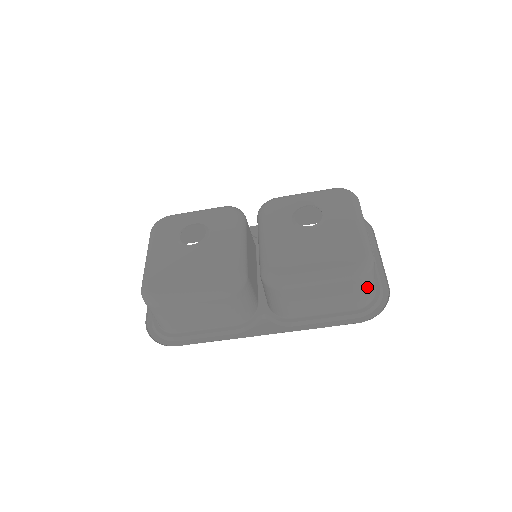
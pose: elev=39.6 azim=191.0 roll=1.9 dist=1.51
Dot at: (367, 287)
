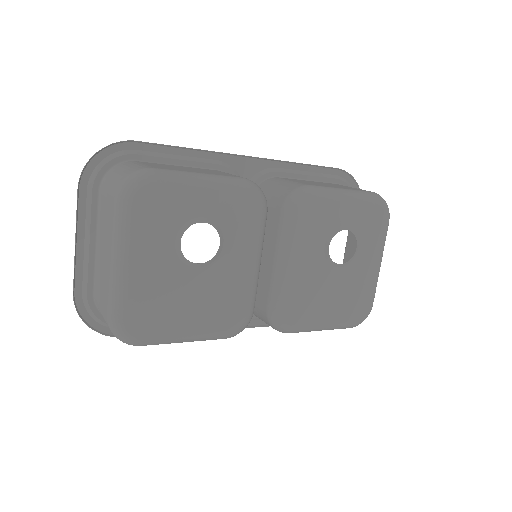
Dot at: occluded
